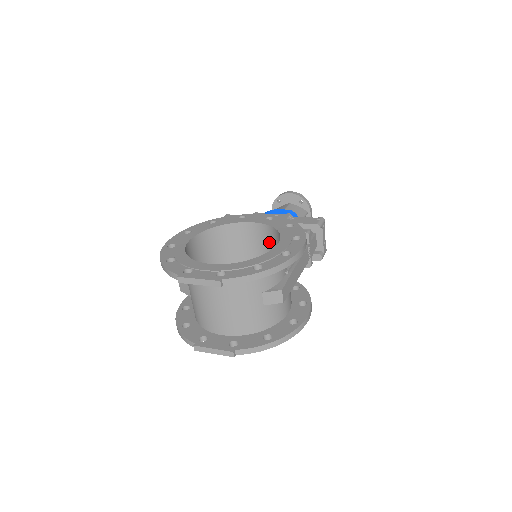
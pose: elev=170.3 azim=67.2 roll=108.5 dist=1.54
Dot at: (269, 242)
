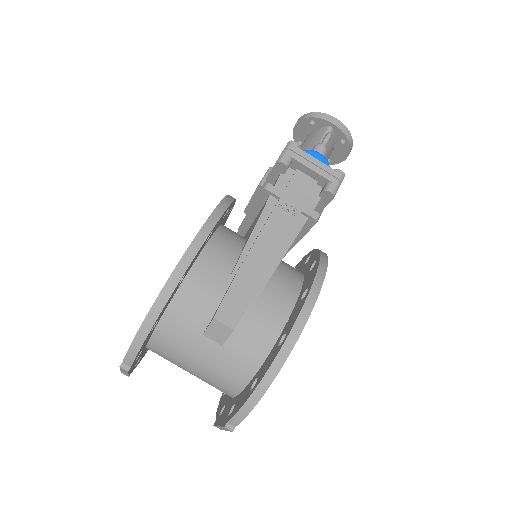
Dot at: occluded
